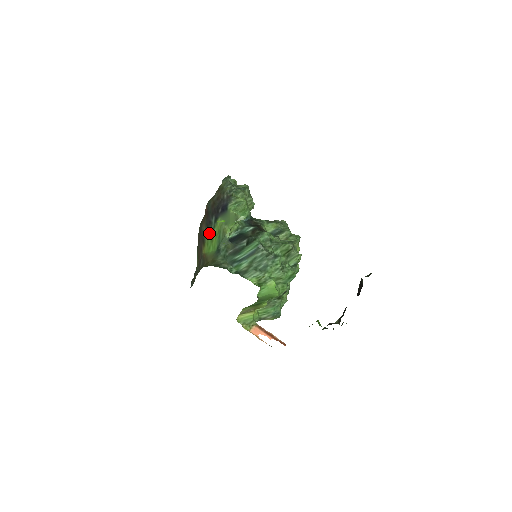
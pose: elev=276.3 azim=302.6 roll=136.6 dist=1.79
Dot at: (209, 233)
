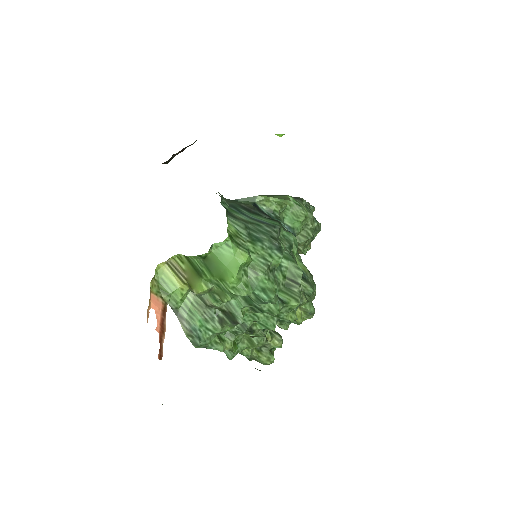
Dot at: occluded
